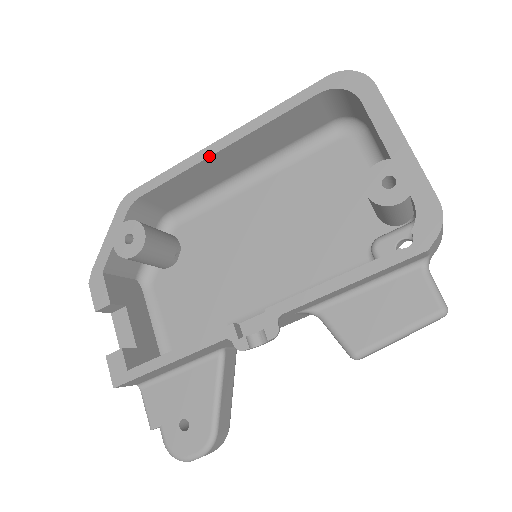
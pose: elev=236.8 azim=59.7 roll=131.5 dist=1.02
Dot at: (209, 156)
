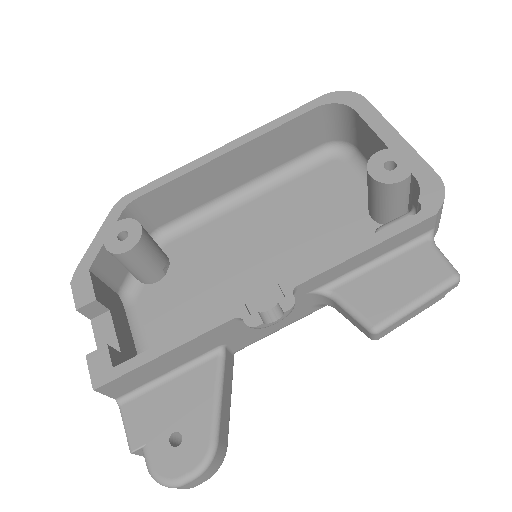
Dot at: (212, 159)
